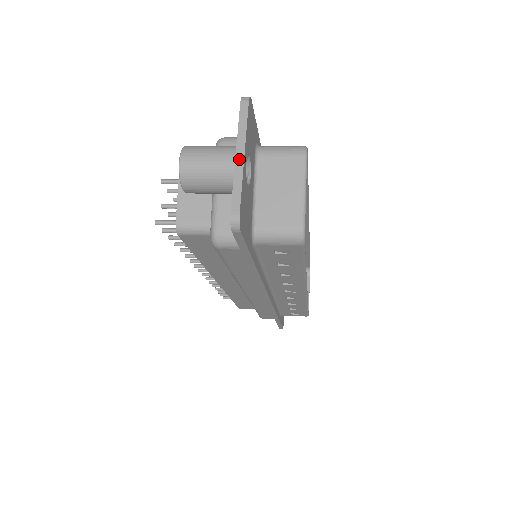
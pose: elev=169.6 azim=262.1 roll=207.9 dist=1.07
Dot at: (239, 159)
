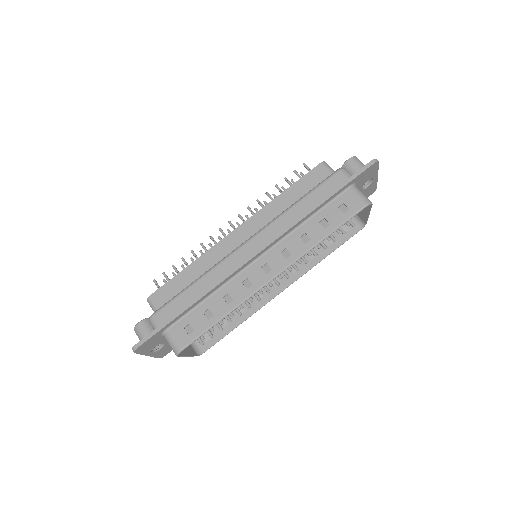
Dot at: (147, 354)
